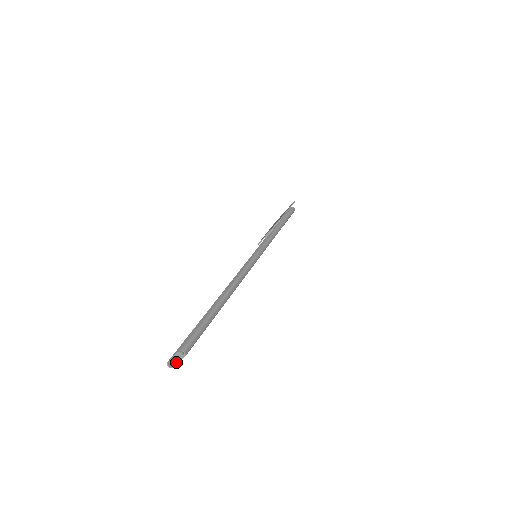
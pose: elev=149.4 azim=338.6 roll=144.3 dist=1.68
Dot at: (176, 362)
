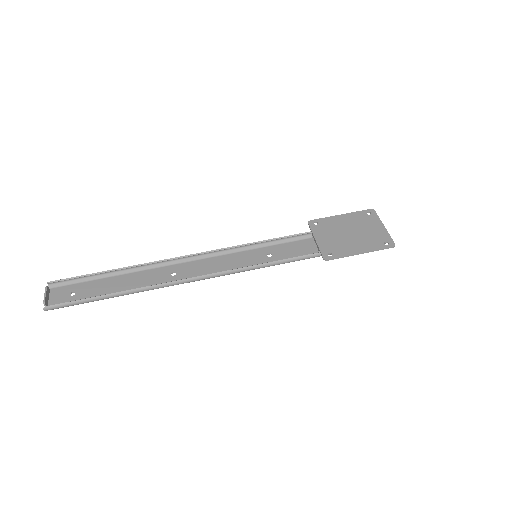
Dot at: (47, 295)
